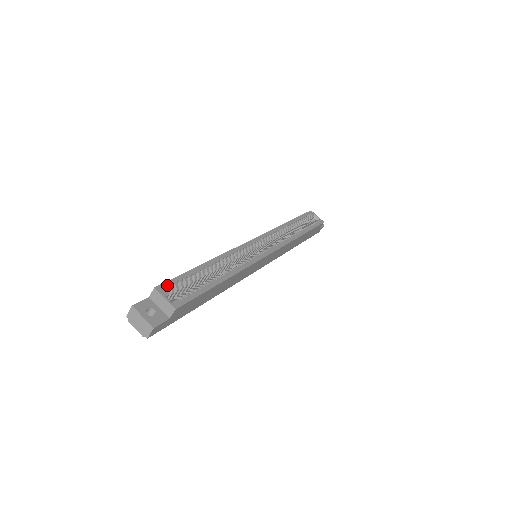
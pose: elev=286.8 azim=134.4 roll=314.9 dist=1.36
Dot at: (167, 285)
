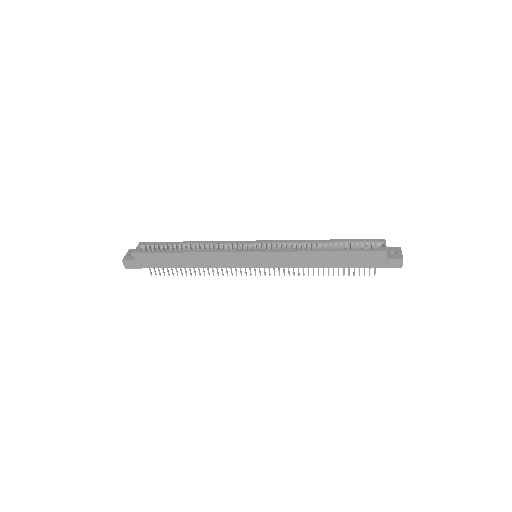
Dot at: (147, 243)
